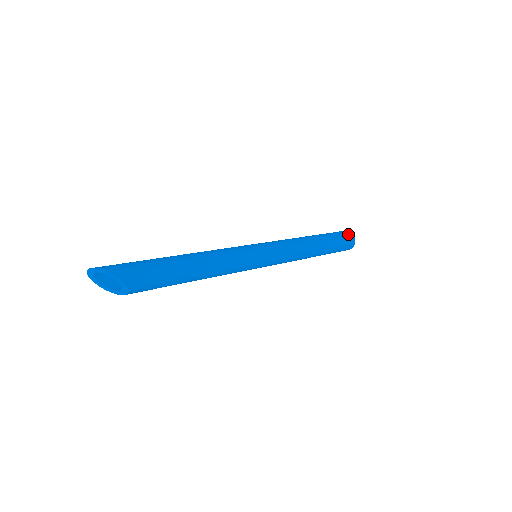
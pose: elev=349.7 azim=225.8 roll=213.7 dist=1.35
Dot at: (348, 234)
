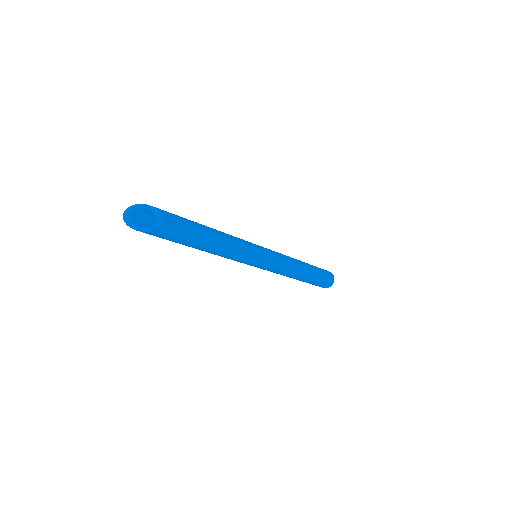
Dot at: occluded
